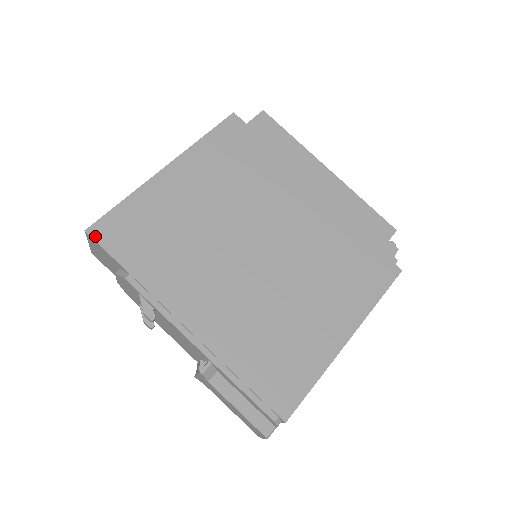
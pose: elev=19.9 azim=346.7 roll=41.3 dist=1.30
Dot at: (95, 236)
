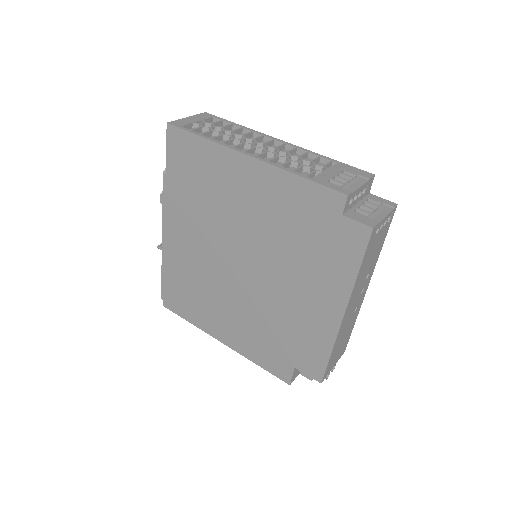
Dot at: (169, 133)
